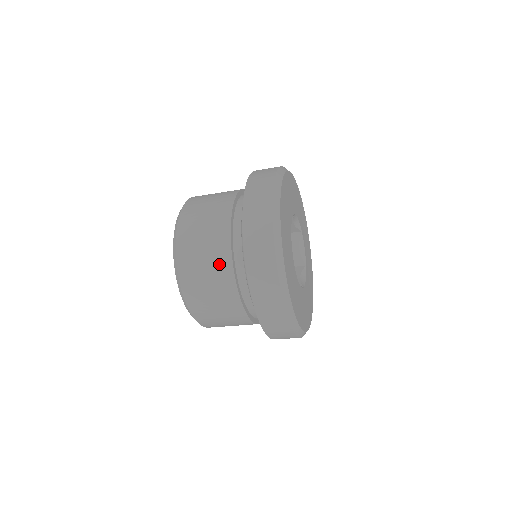
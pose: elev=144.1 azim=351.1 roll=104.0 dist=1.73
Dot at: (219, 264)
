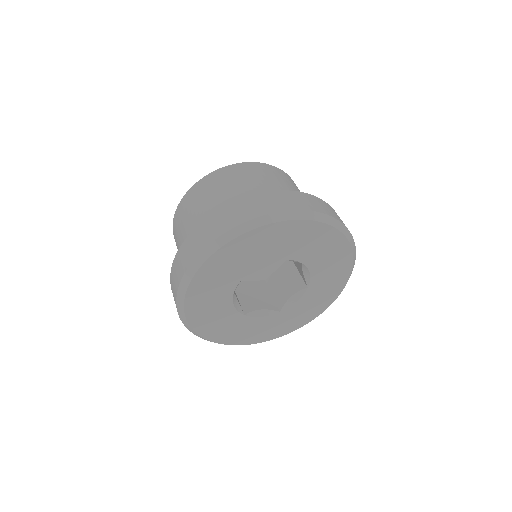
Dot at: (200, 216)
